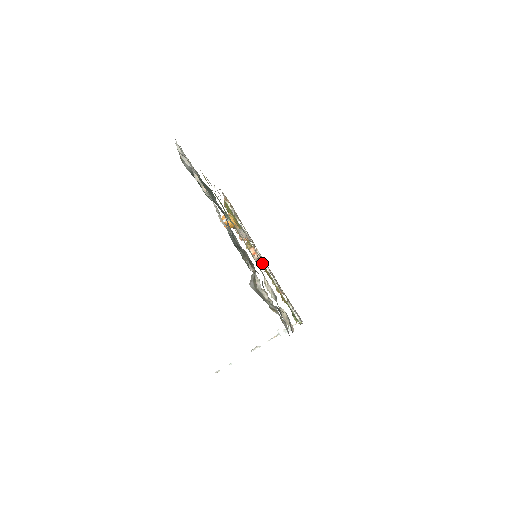
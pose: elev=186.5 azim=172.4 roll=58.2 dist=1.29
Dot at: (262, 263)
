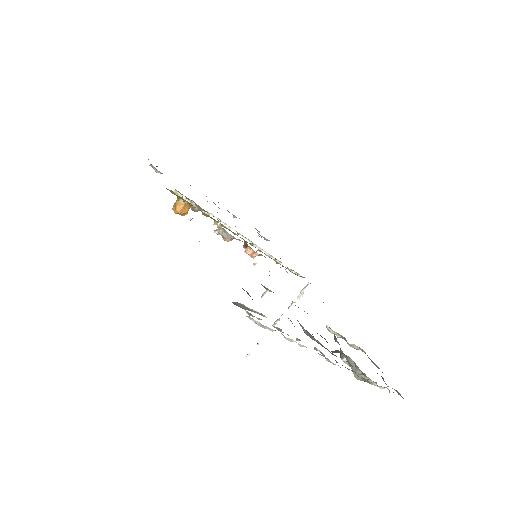
Dot at: (247, 242)
